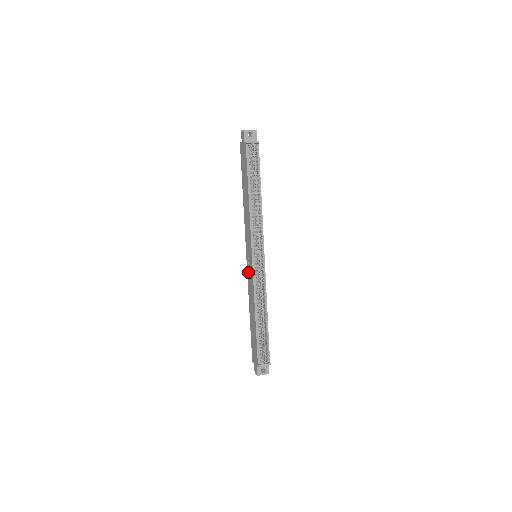
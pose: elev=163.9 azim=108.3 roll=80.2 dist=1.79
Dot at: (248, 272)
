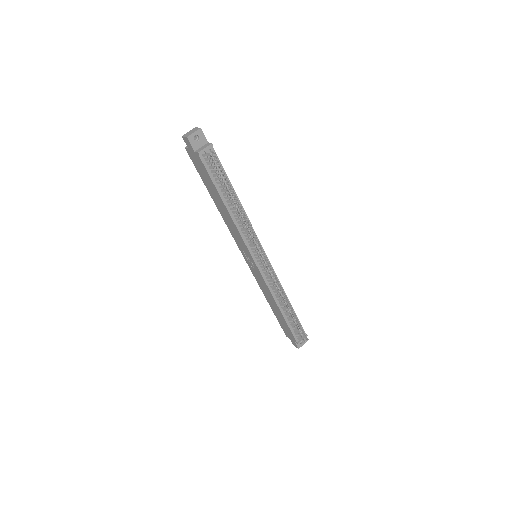
Dot at: (253, 272)
